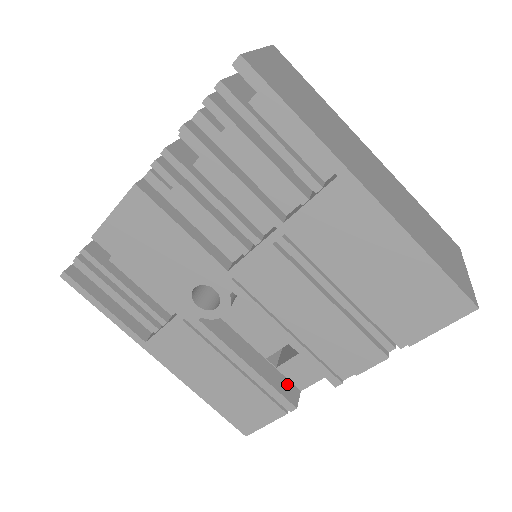
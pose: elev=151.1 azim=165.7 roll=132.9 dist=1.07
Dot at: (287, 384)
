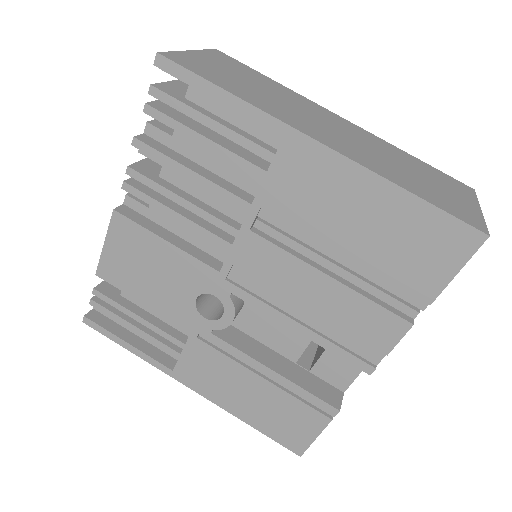
Dot at: (325, 387)
